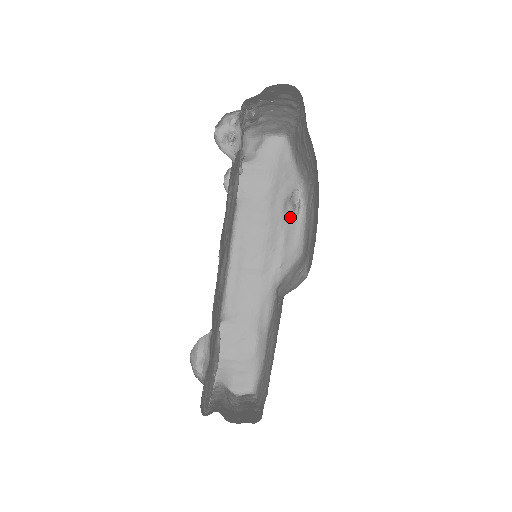
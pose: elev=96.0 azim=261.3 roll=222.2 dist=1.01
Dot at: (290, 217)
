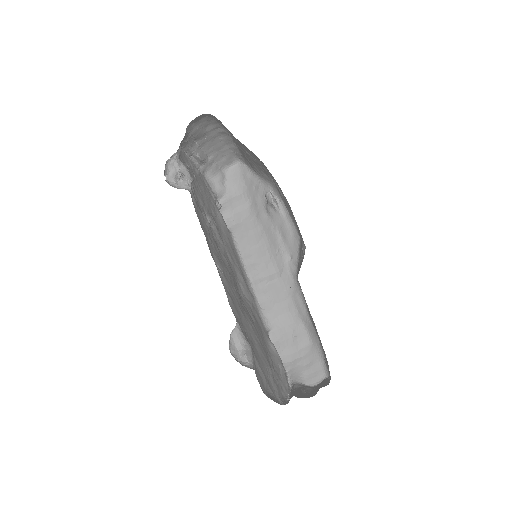
Dot at: (275, 217)
